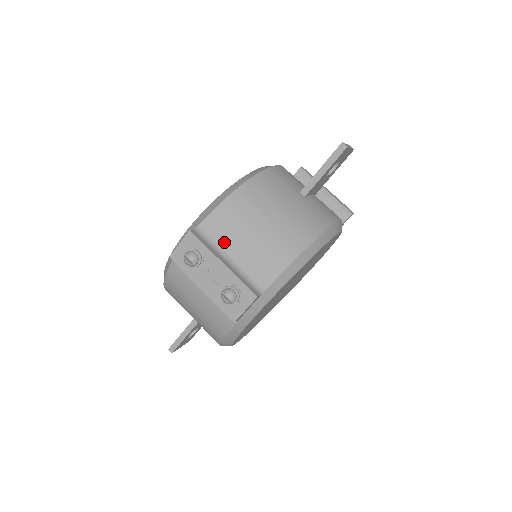
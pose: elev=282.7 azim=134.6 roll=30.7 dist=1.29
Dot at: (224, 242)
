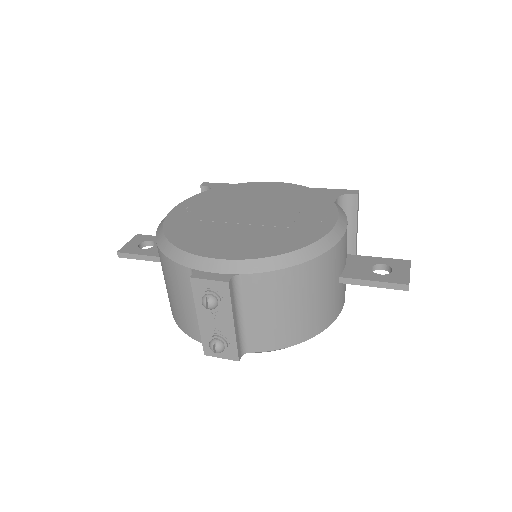
Dot at: (248, 302)
